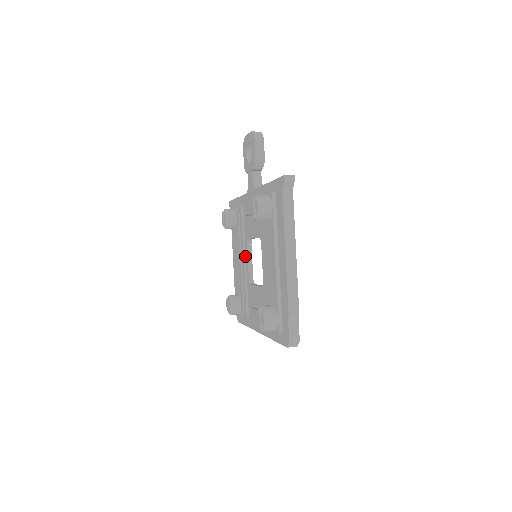
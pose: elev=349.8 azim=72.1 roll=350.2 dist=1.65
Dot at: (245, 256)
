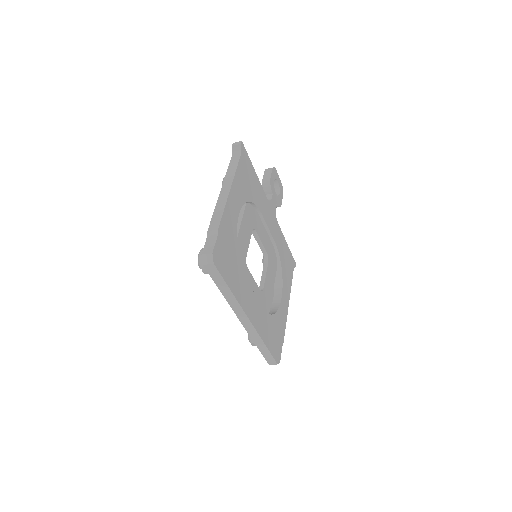
Dot at: occluded
